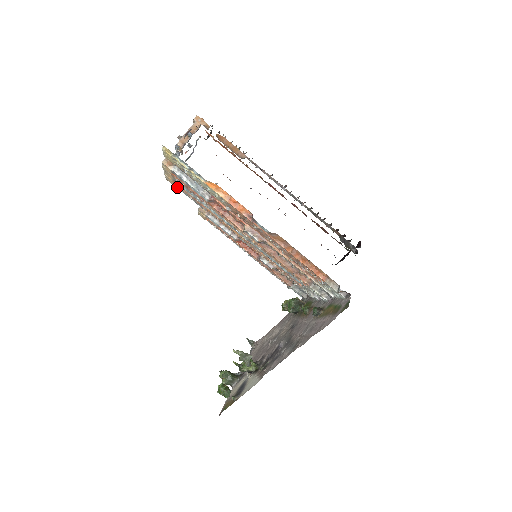
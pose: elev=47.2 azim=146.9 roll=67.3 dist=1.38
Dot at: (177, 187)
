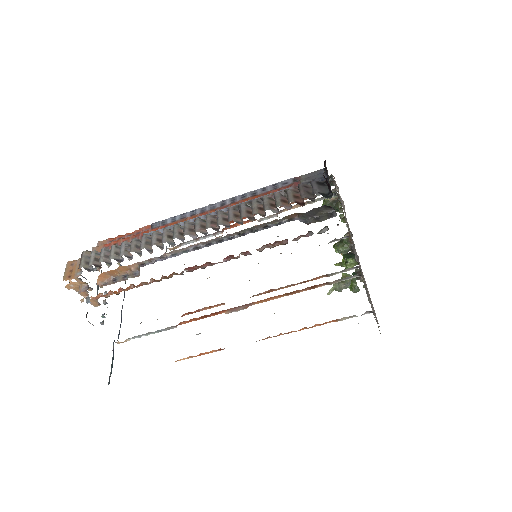
Dot at: occluded
